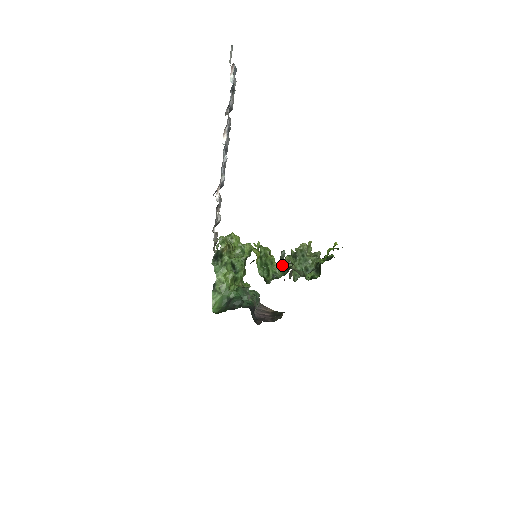
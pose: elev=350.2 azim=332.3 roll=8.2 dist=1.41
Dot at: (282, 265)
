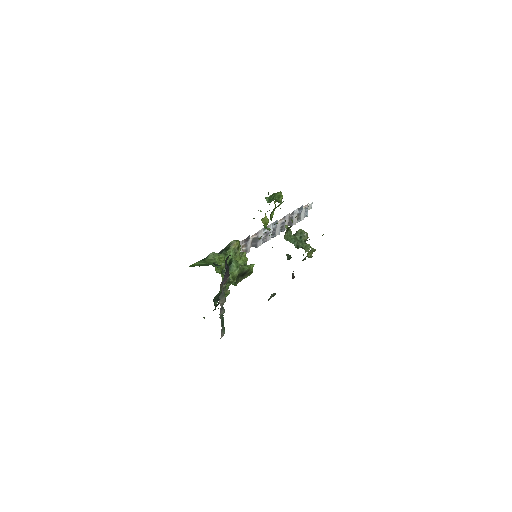
Dot at: occluded
